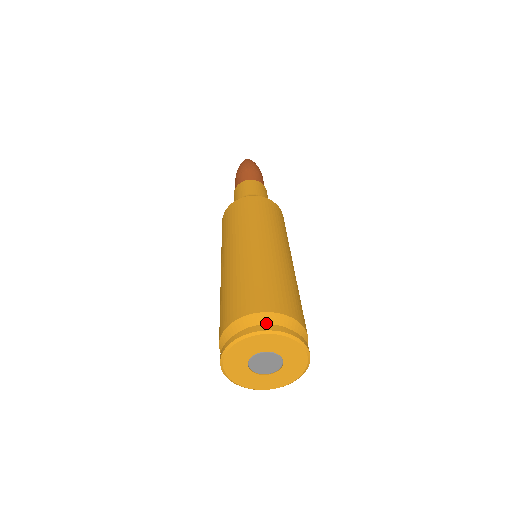
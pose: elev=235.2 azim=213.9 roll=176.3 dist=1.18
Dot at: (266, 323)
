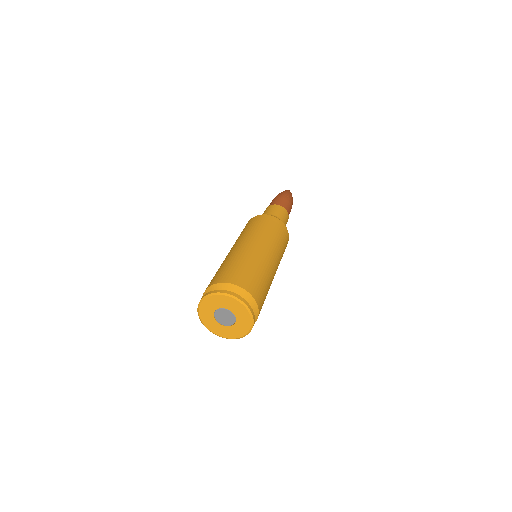
Dot at: occluded
